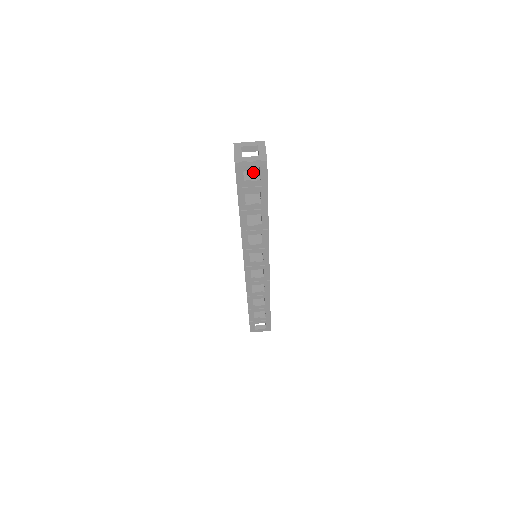
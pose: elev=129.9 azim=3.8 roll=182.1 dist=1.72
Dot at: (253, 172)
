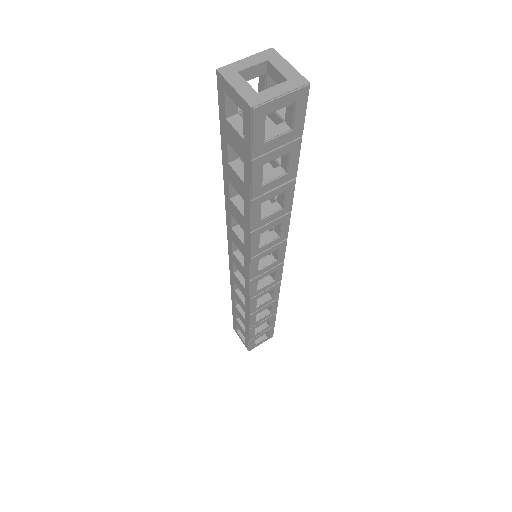
Dot at: occluded
